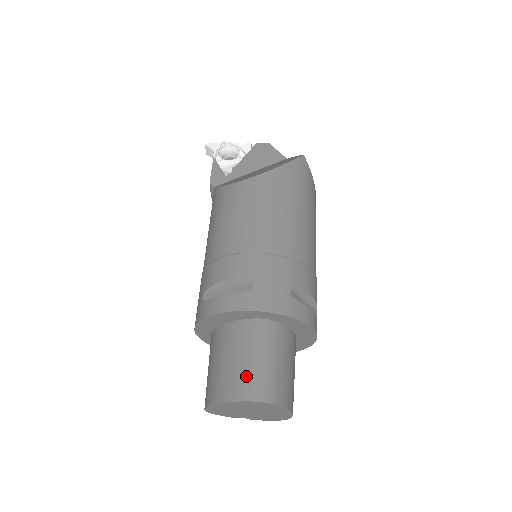
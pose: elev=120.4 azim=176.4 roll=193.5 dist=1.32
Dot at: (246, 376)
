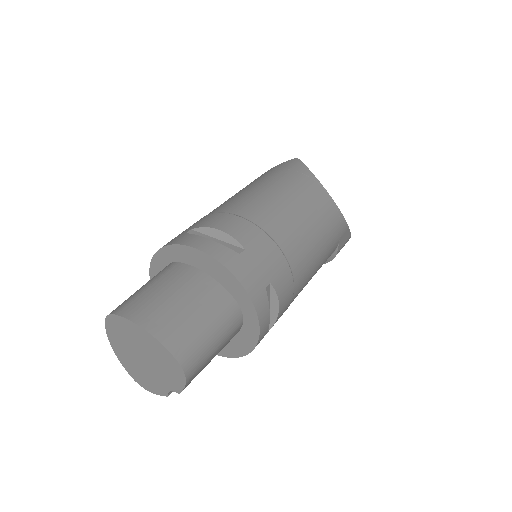
Dot at: occluded
